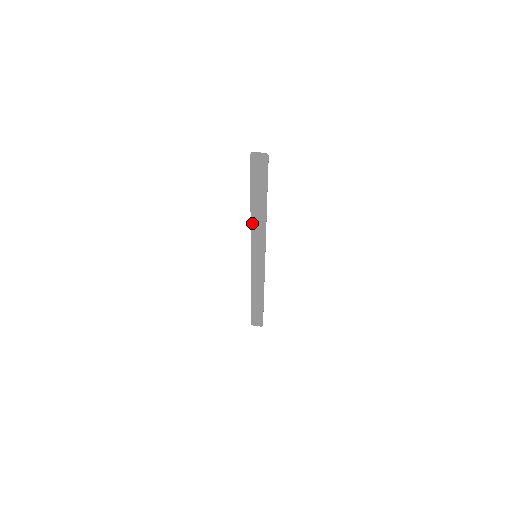
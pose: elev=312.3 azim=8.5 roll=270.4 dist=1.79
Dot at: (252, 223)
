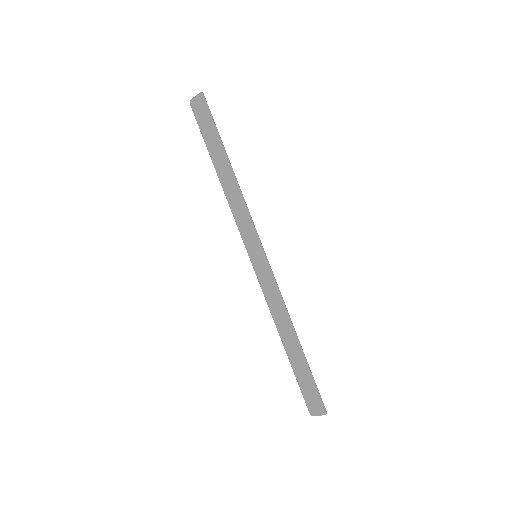
Dot at: (228, 199)
